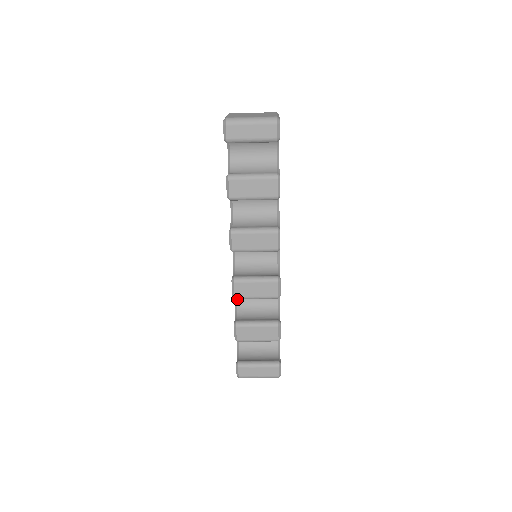
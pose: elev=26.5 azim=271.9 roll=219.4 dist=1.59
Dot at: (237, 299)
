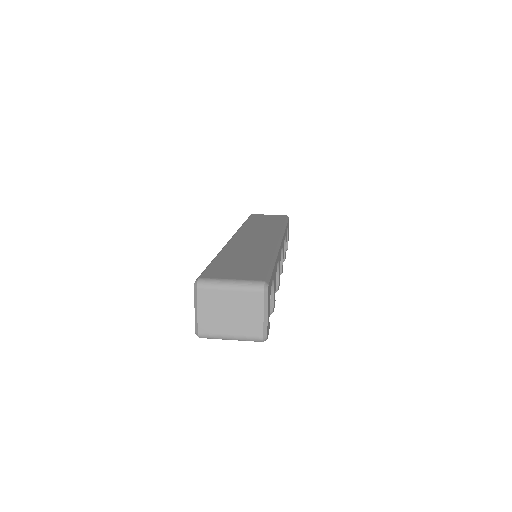
Dot at: occluded
